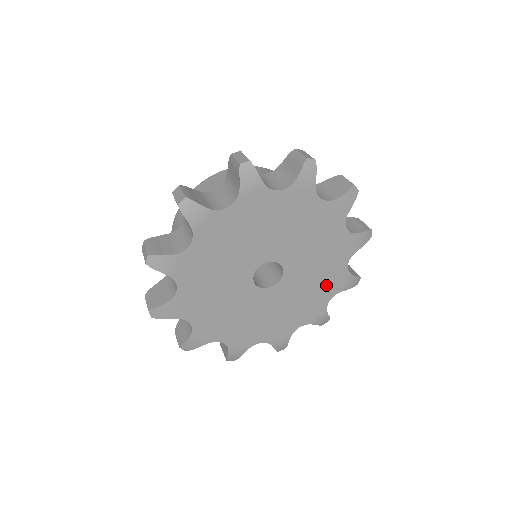
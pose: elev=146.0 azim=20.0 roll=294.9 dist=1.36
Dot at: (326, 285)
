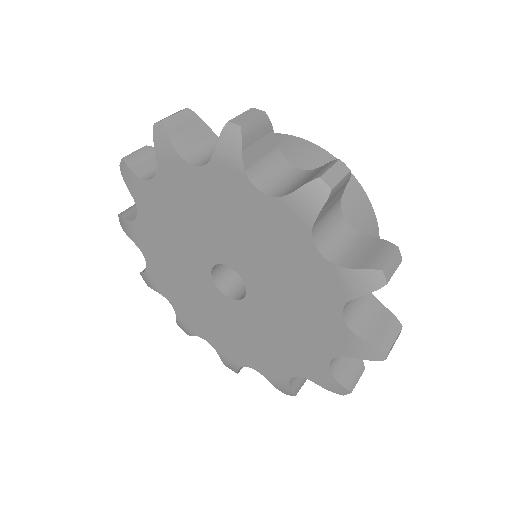
Dot at: (295, 356)
